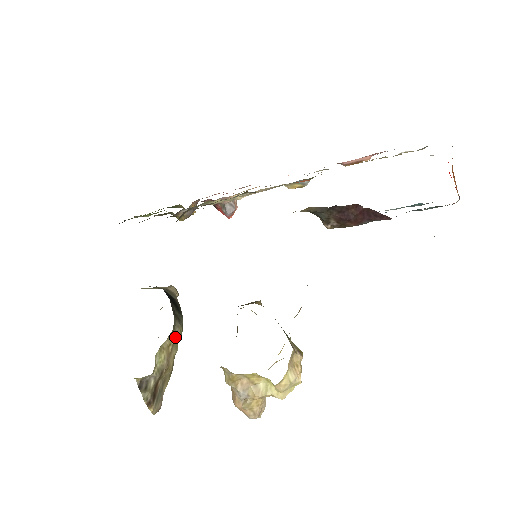
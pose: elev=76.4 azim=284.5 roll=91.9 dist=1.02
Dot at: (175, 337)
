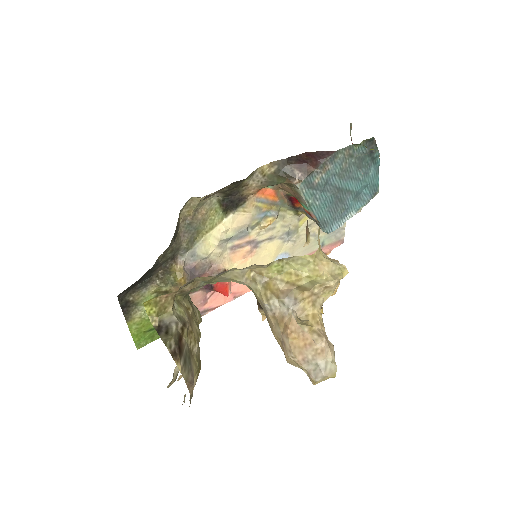
Dot at: (194, 312)
